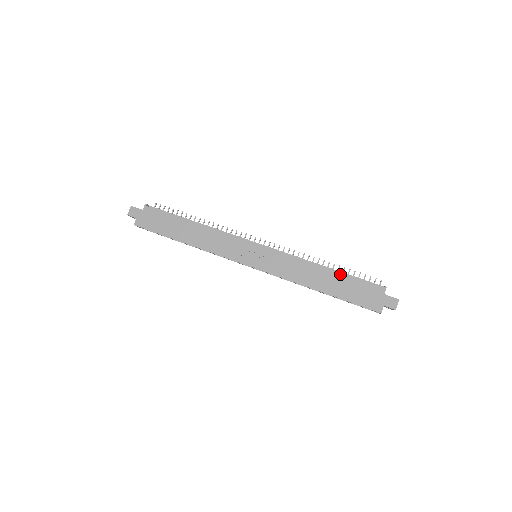
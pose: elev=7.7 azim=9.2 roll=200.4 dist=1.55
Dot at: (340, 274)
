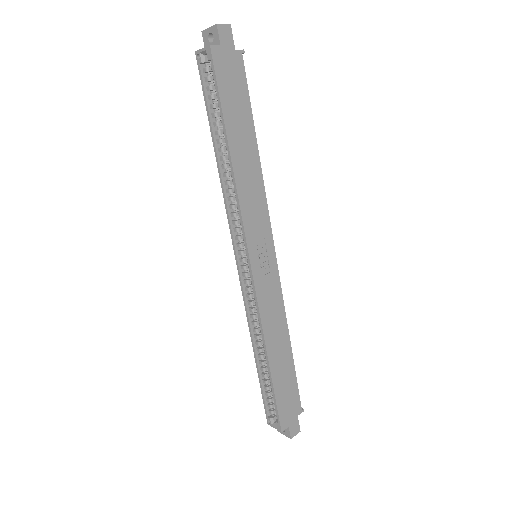
Dot at: (293, 362)
